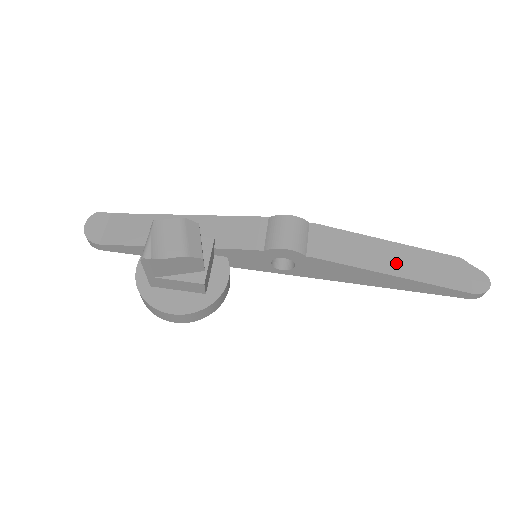
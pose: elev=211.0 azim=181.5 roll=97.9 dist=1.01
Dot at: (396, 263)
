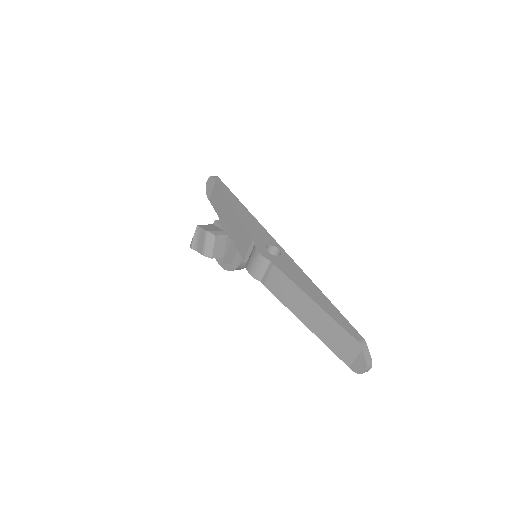
Dot at: (309, 317)
